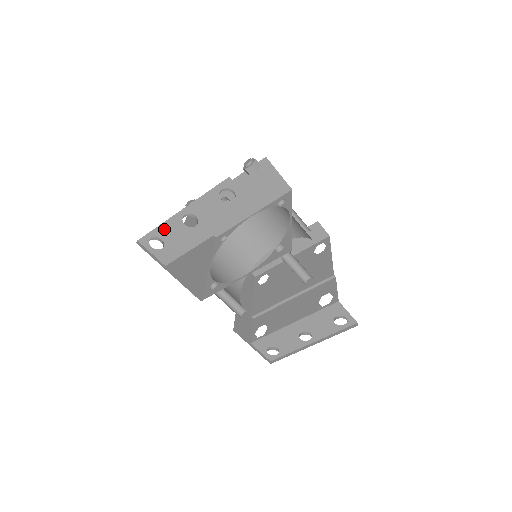
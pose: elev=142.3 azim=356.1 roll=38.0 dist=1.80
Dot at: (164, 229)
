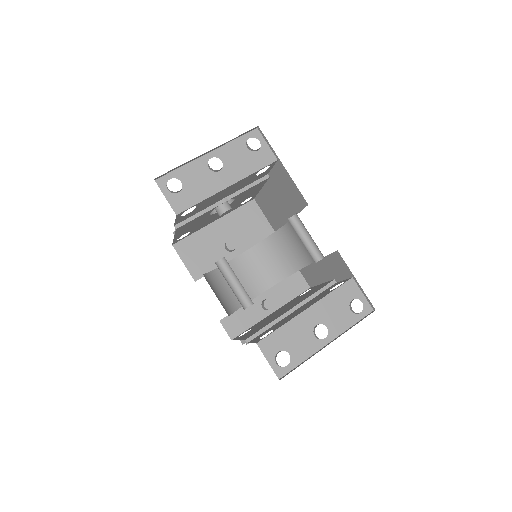
Dot at: (187, 171)
